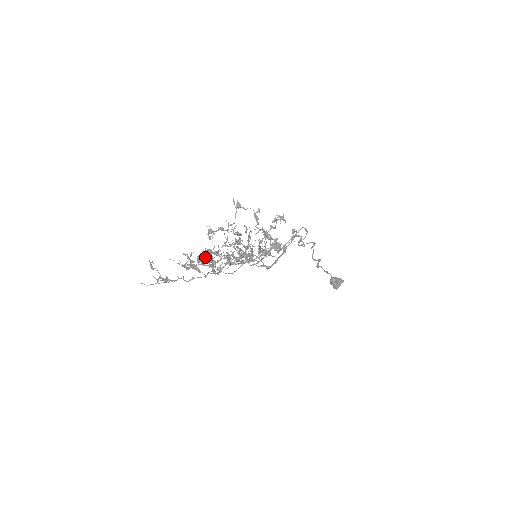
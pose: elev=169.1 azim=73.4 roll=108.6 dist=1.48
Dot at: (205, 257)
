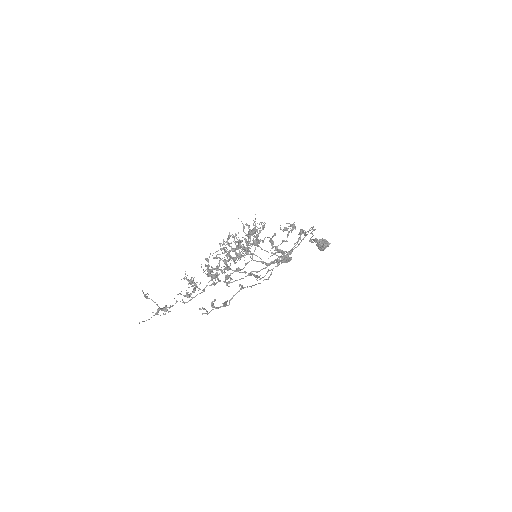
Dot at: occluded
